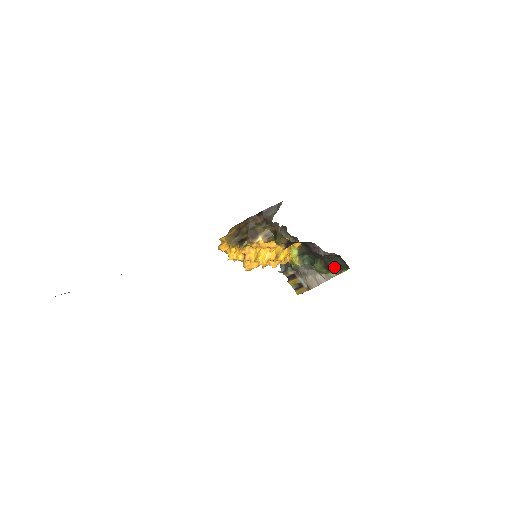
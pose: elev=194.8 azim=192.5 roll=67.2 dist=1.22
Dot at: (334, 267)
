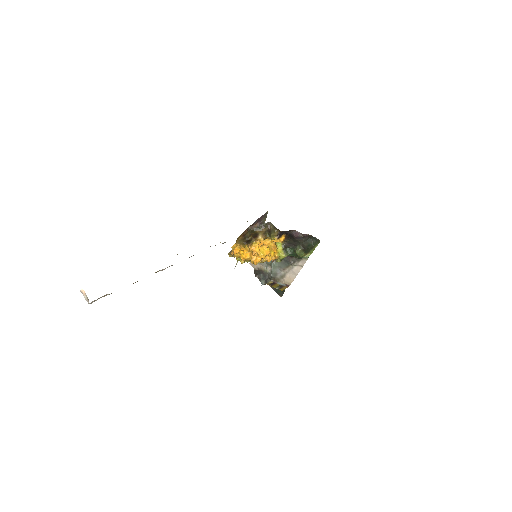
Dot at: (309, 247)
